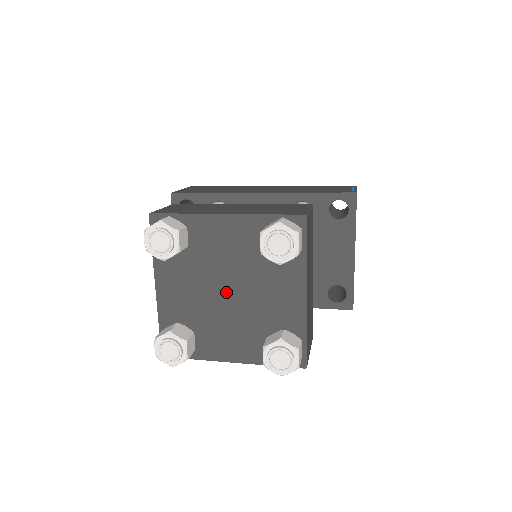
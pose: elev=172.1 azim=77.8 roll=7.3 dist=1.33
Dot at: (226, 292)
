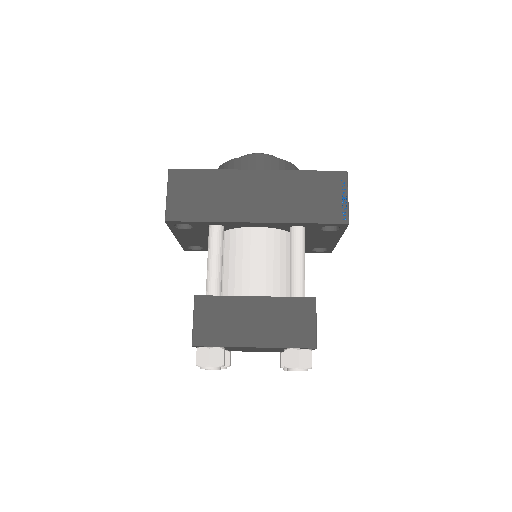
Dot at: occluded
